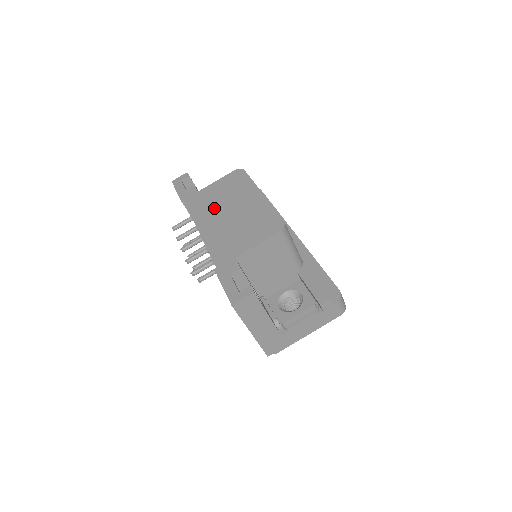
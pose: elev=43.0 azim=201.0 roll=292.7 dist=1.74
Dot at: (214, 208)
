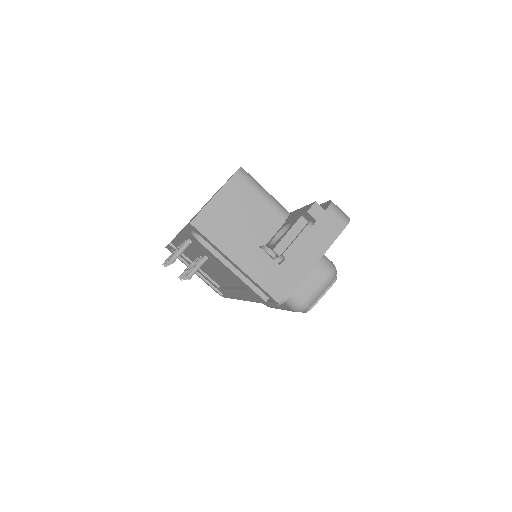
Dot at: occluded
